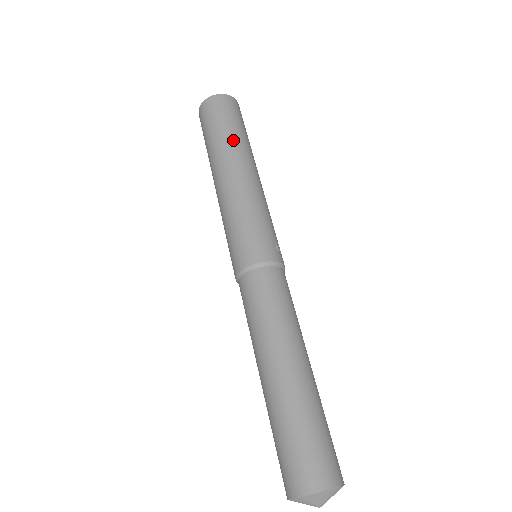
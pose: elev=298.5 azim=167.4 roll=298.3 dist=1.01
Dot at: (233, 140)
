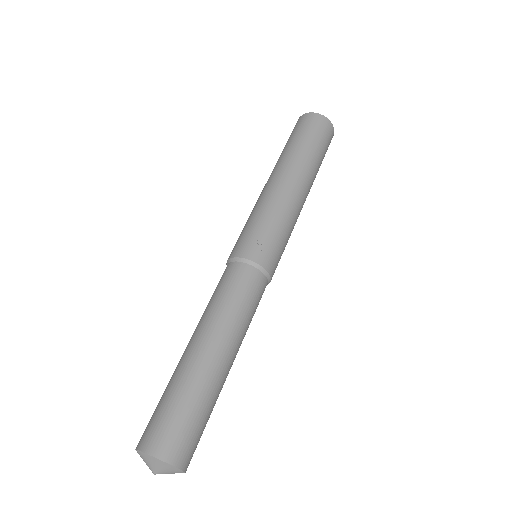
Dot at: (284, 154)
